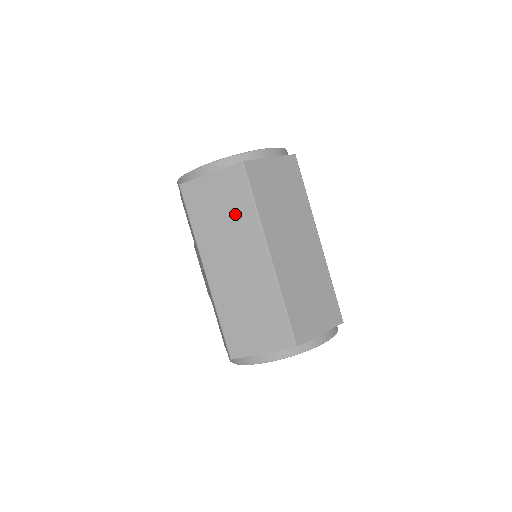
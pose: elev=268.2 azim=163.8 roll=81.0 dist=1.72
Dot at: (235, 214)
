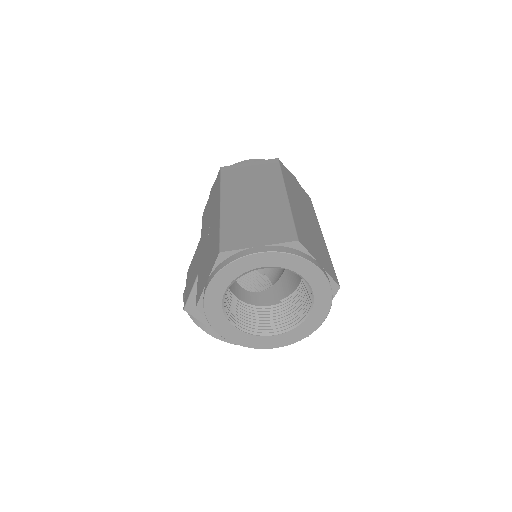
Dot at: (263, 177)
